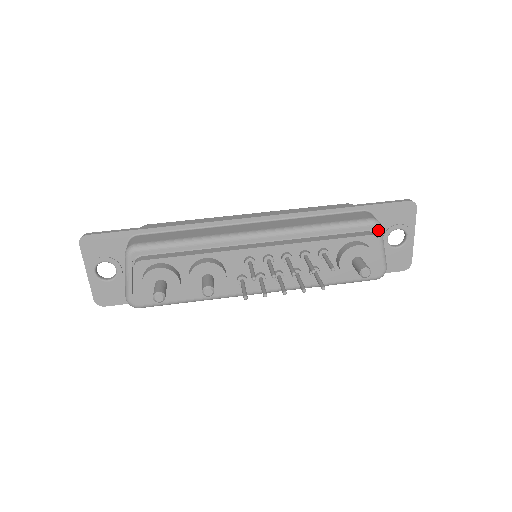
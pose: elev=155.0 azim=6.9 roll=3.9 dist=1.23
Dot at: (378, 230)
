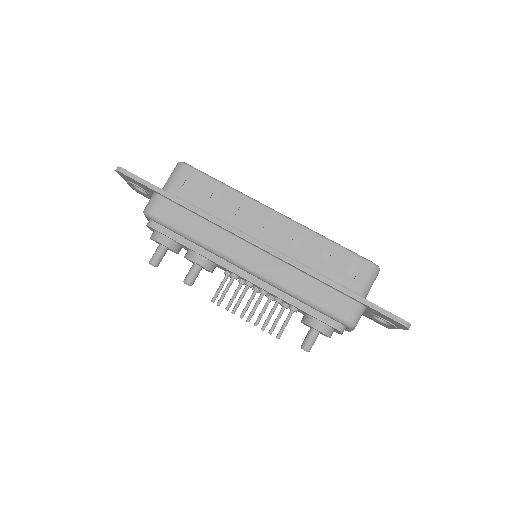
Dot at: (349, 328)
